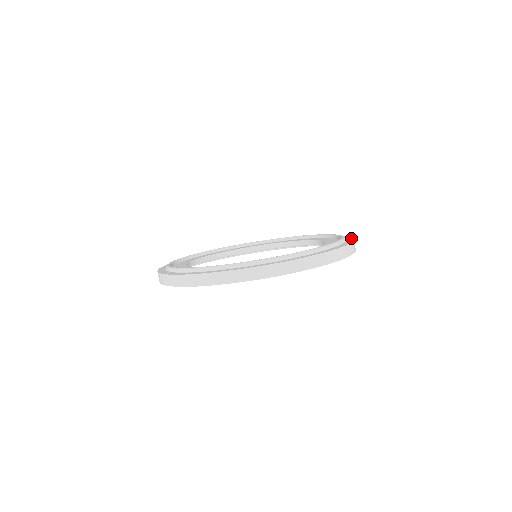
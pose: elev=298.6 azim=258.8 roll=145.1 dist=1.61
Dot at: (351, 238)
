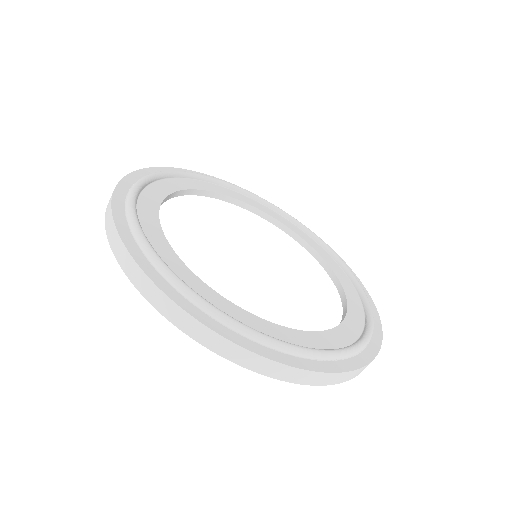
Dot at: (371, 356)
